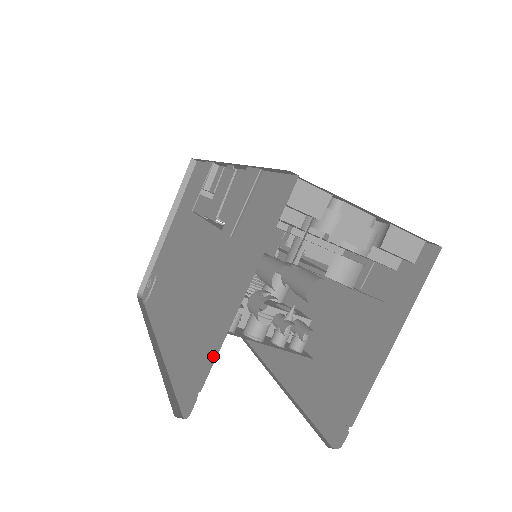
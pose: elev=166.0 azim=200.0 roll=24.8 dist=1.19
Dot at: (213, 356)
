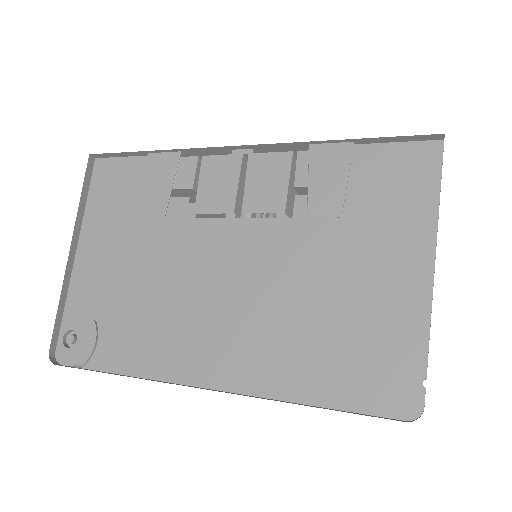
Dot at: (420, 336)
